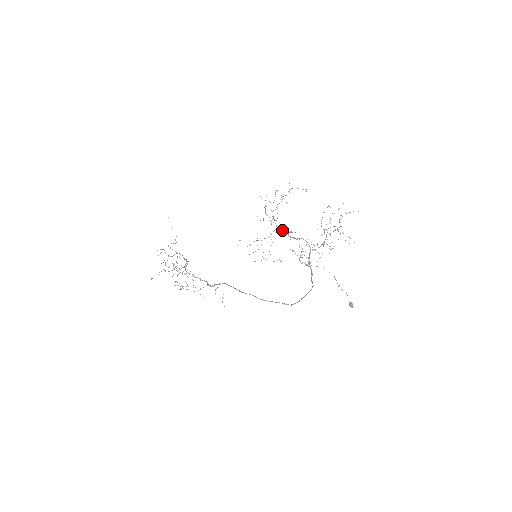
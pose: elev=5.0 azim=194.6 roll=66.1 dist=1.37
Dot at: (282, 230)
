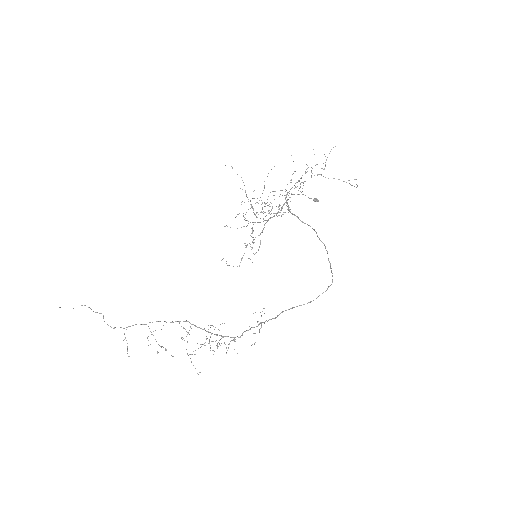
Dot at: occluded
